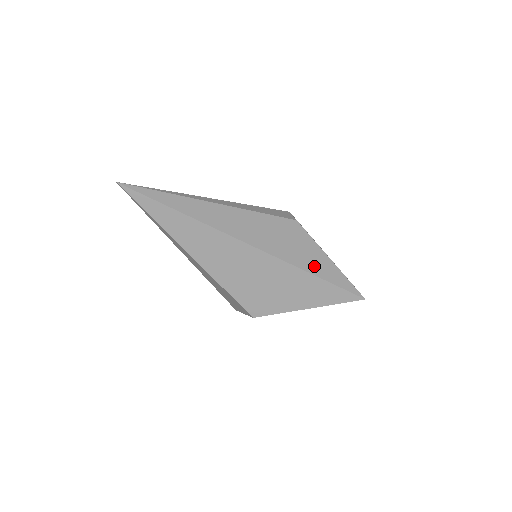
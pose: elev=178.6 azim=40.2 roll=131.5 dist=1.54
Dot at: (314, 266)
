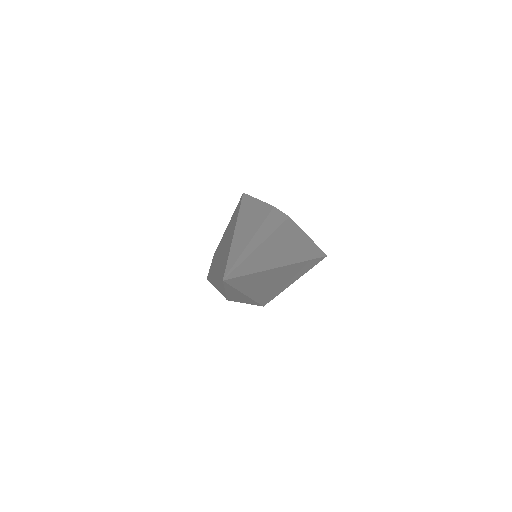
Dot at: (309, 252)
